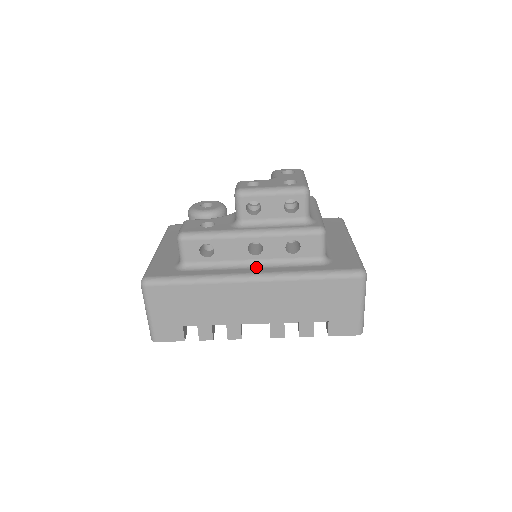
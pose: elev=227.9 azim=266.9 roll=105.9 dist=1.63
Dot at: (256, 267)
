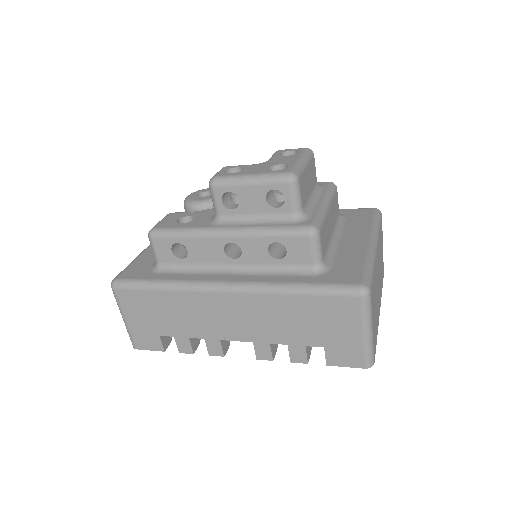
Dot at: (234, 273)
